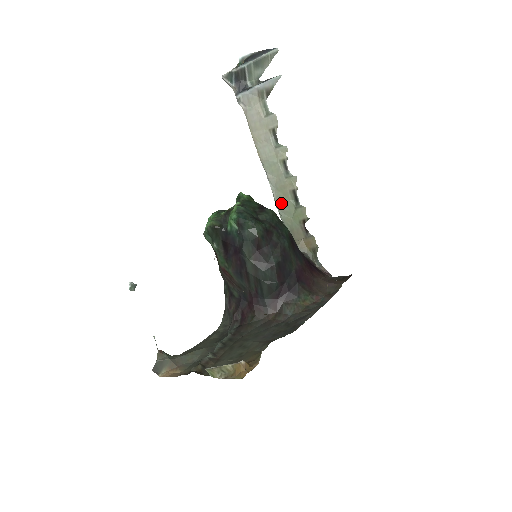
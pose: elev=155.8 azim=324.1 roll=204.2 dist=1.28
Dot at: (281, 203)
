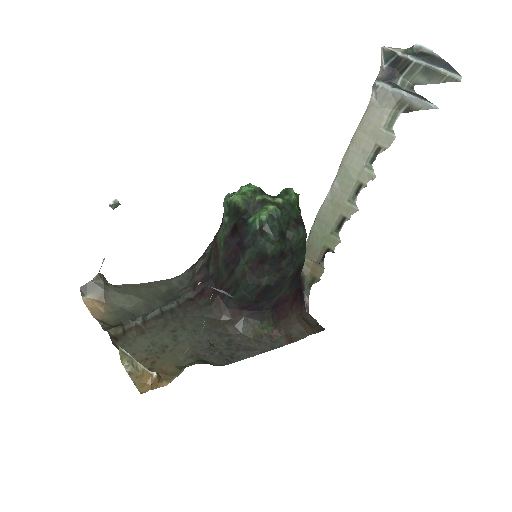
Dot at: (324, 216)
